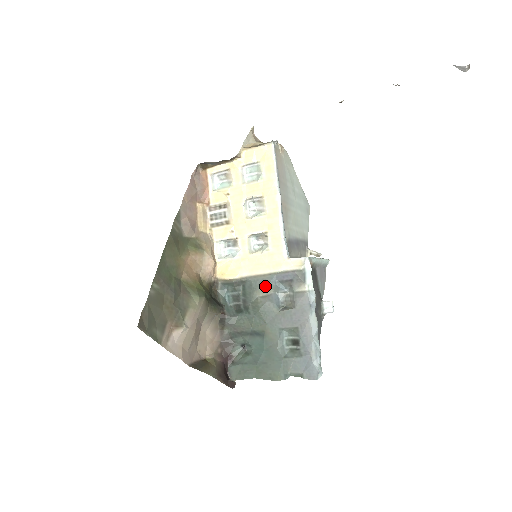
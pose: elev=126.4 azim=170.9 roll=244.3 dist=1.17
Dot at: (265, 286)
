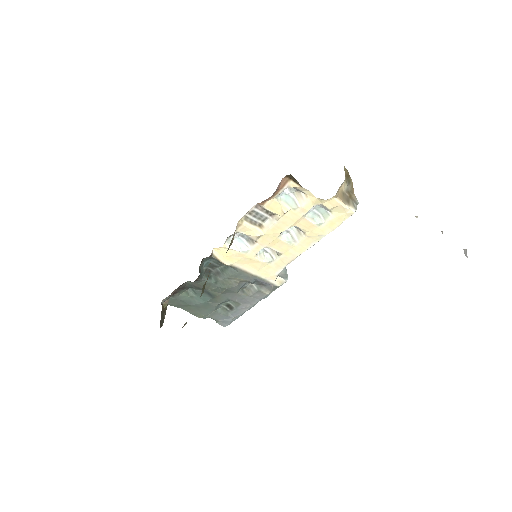
Dot at: (245, 280)
